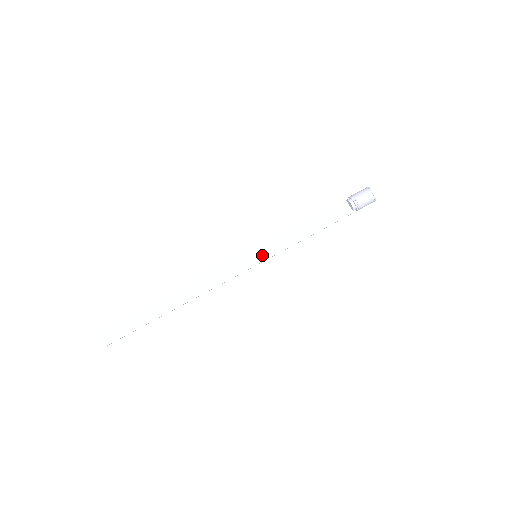
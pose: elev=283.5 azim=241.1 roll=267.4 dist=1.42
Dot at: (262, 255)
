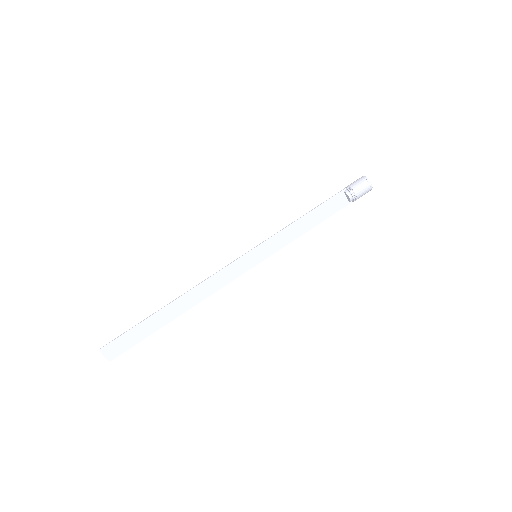
Dot at: (262, 255)
